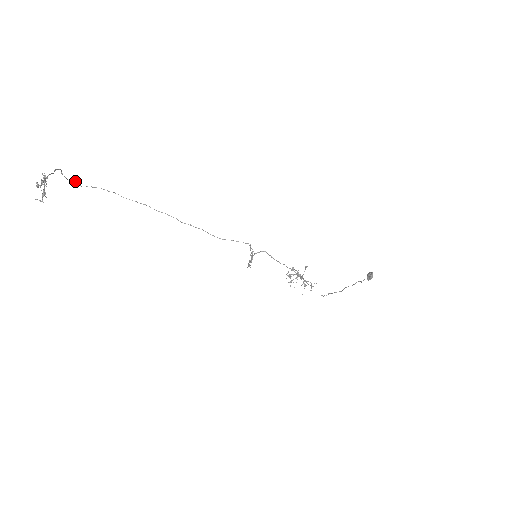
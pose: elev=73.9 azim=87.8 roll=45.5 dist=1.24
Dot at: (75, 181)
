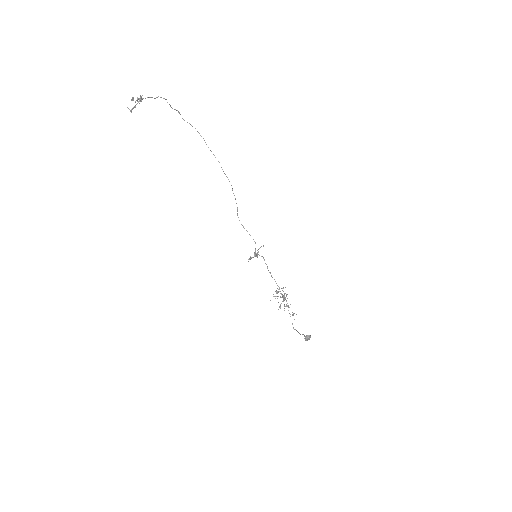
Dot at: occluded
